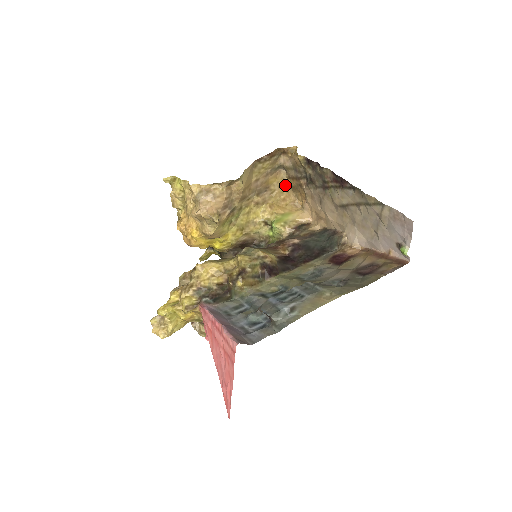
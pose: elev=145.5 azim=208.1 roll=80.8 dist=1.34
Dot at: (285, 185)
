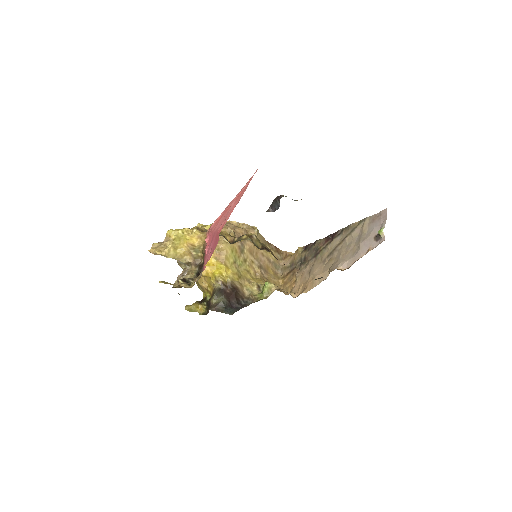
Dot at: (279, 282)
